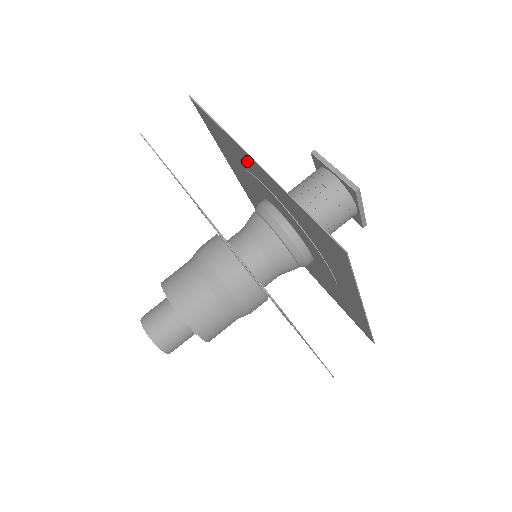
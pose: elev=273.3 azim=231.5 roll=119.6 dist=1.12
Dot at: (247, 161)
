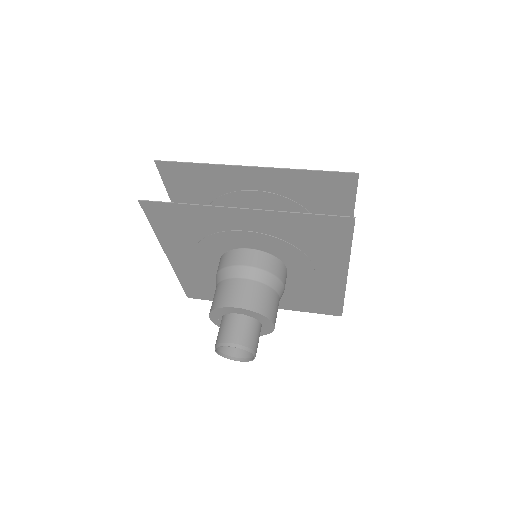
Dot at: (235, 178)
